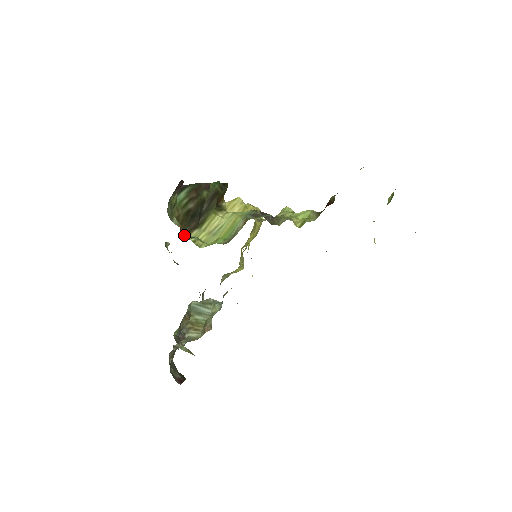
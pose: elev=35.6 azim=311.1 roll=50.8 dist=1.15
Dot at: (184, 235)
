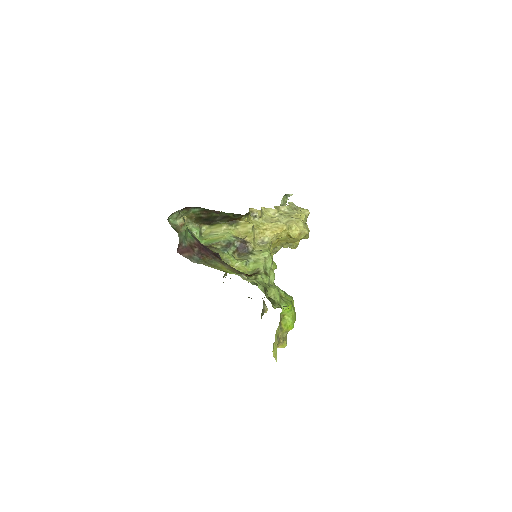
Dot at: (198, 224)
